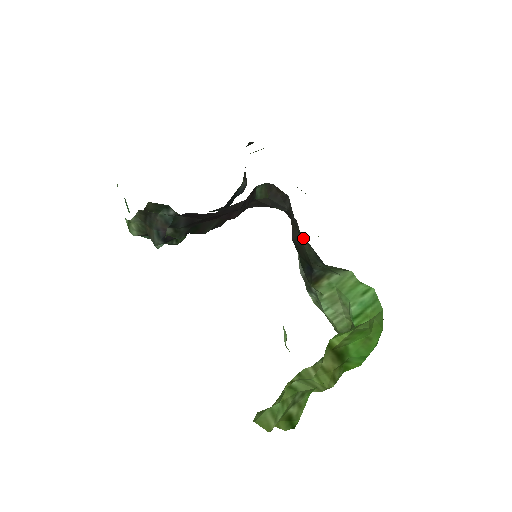
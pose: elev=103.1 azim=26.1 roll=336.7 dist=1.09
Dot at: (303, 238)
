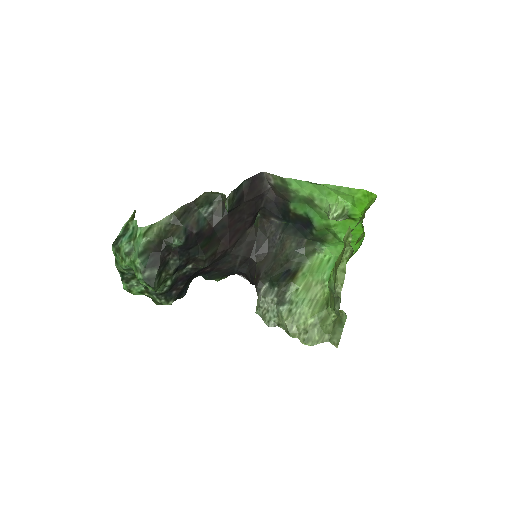
Dot at: (286, 240)
